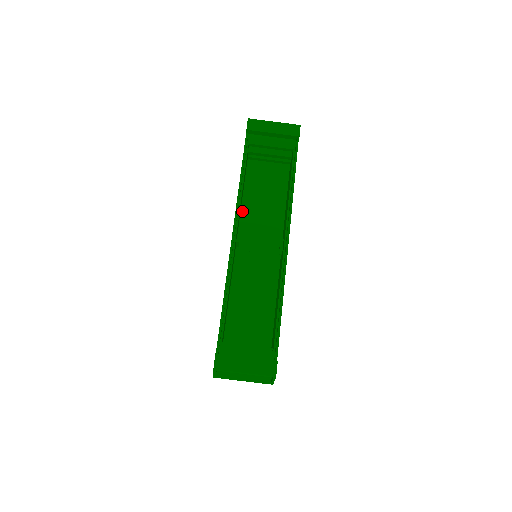
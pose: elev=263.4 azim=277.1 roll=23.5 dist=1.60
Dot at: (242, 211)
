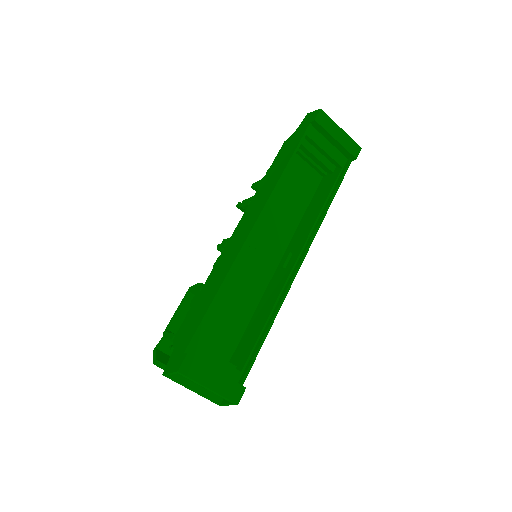
Dot at: occluded
